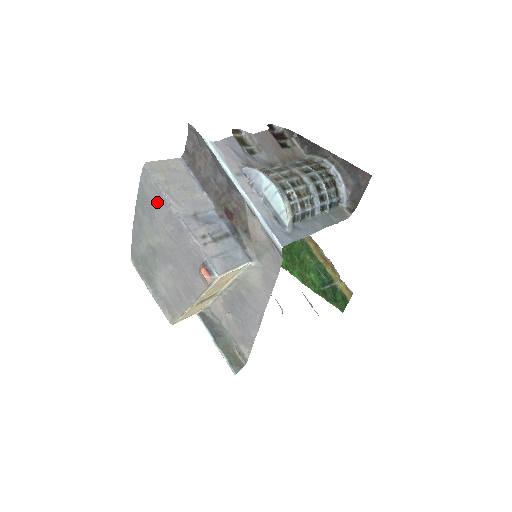
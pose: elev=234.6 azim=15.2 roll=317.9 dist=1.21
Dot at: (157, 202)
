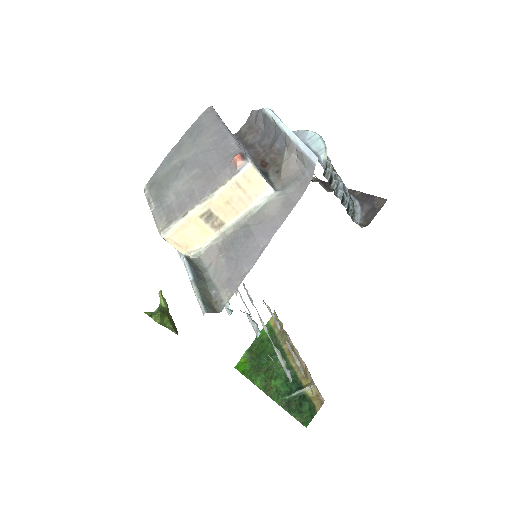
Dot at: (210, 124)
